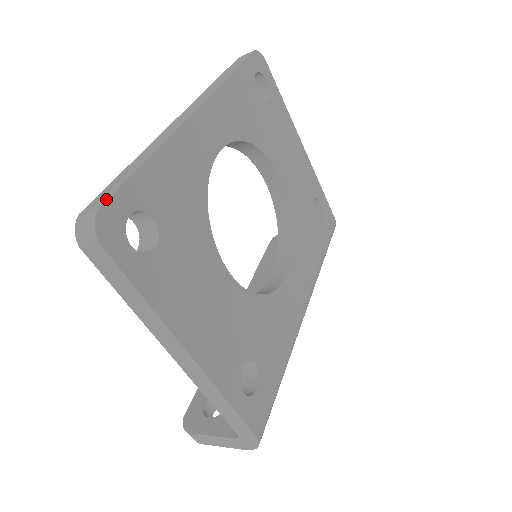
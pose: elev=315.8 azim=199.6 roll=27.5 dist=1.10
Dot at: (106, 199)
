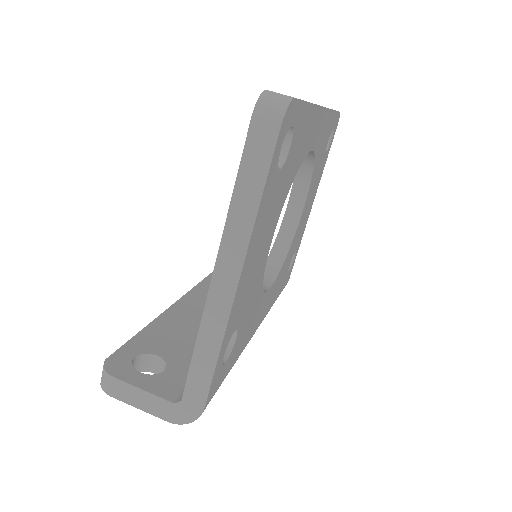
Dot at: occluded
